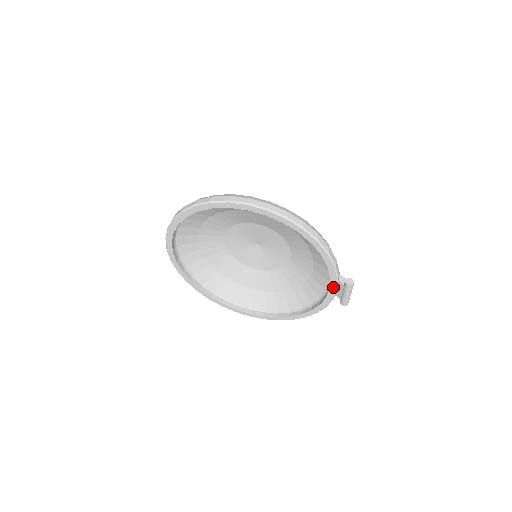
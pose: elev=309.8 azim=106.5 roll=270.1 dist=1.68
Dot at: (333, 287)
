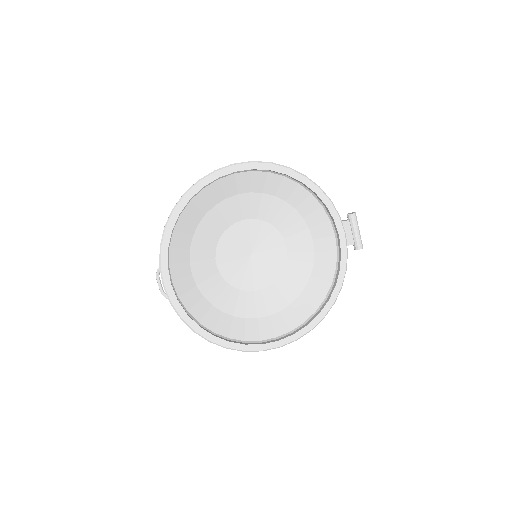
Dot at: (341, 232)
